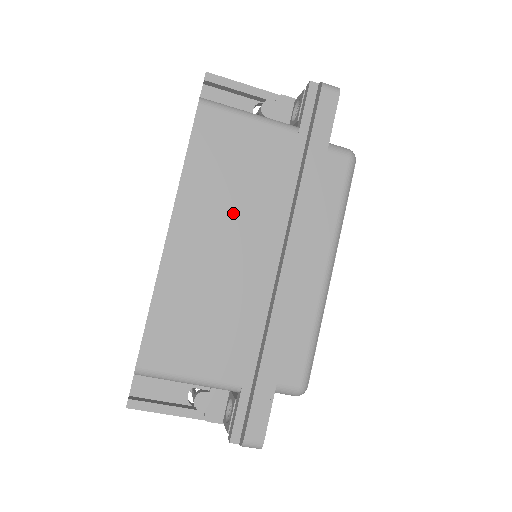
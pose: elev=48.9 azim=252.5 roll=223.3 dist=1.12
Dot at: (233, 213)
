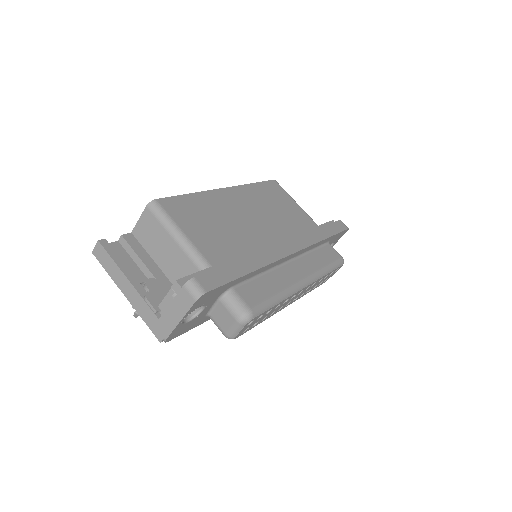
Dot at: (265, 213)
